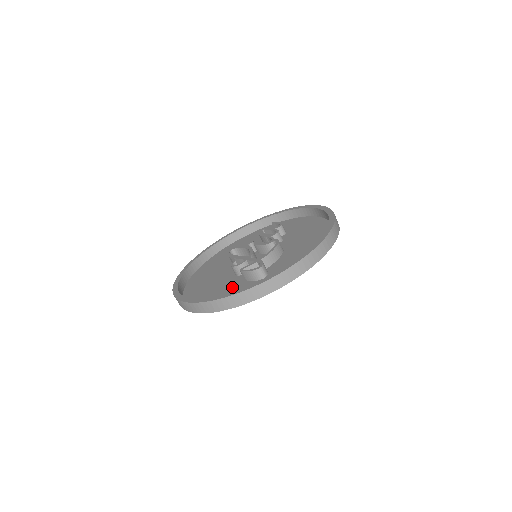
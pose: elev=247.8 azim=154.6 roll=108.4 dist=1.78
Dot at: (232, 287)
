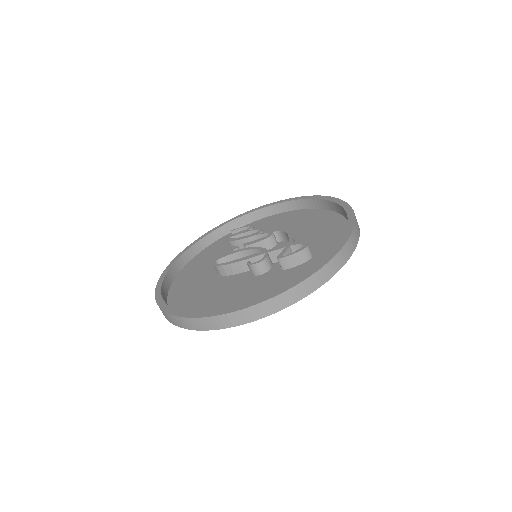
Dot at: (278, 280)
